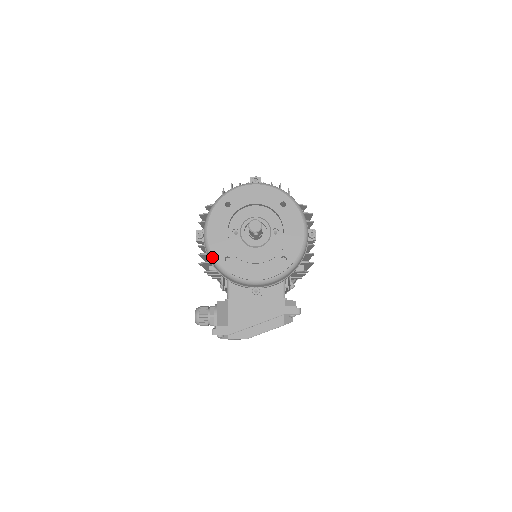
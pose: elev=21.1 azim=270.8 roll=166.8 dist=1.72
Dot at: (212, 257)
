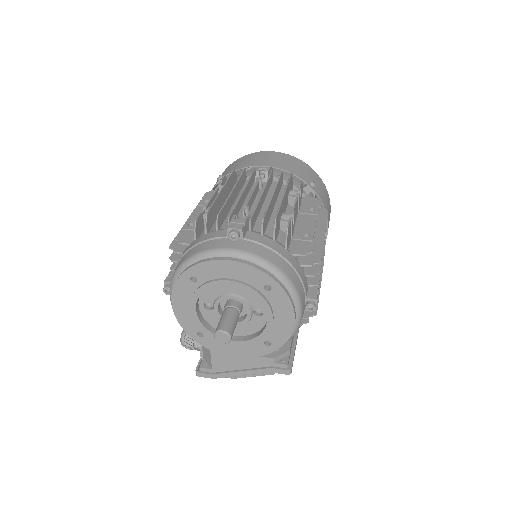
Dot at: (183, 326)
